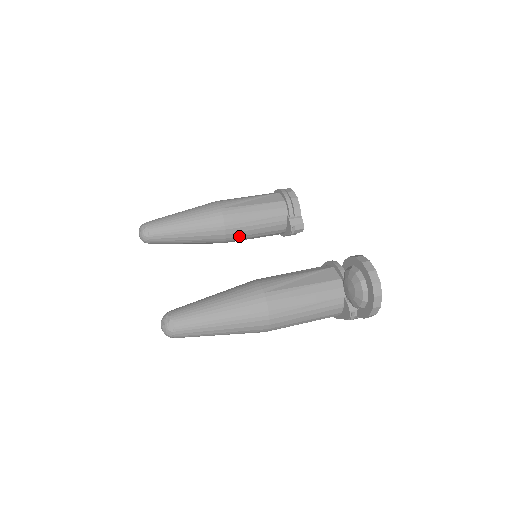
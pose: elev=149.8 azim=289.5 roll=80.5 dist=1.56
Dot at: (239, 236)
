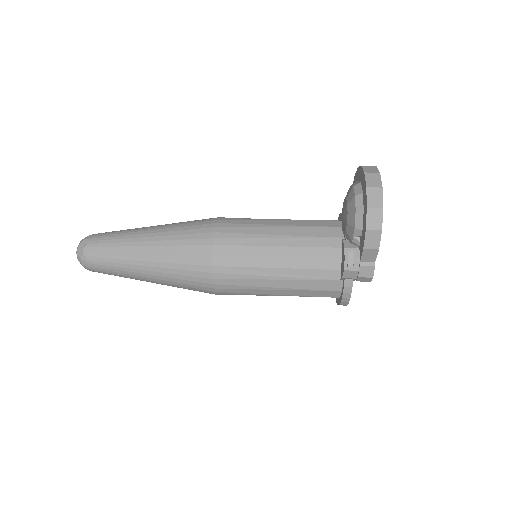
Dot at: occluded
